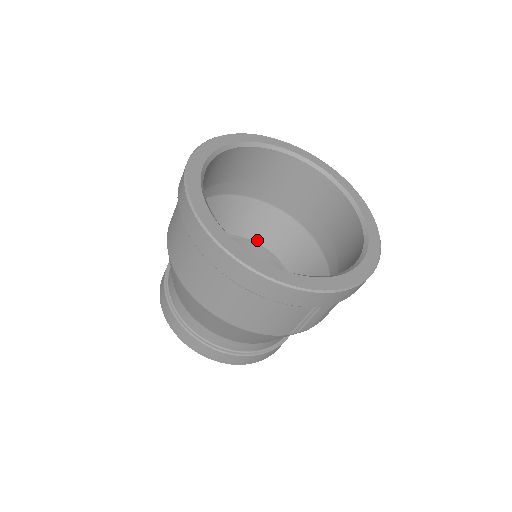
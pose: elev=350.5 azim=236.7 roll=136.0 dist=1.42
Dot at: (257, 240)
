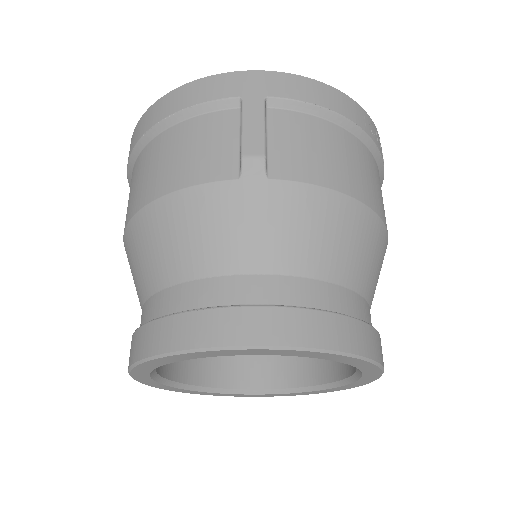
Dot at: occluded
